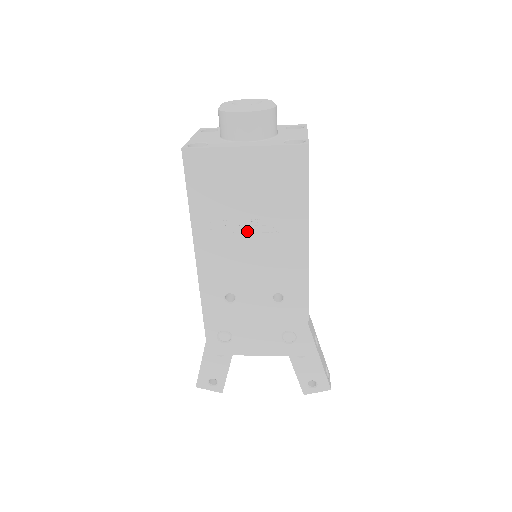
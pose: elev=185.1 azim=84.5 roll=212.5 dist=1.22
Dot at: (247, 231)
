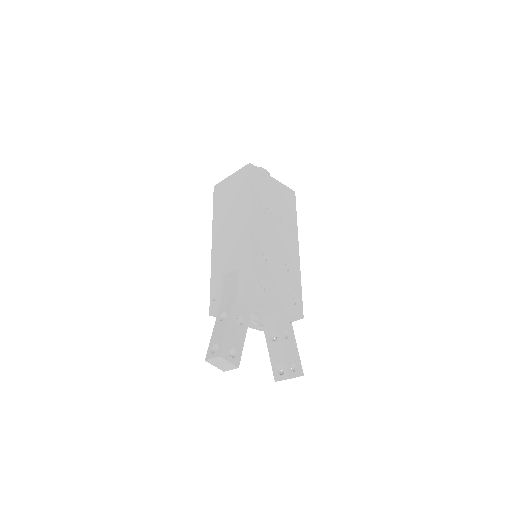
Dot at: (274, 219)
